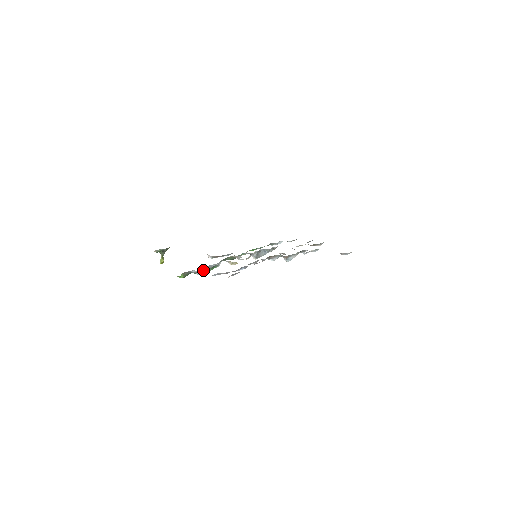
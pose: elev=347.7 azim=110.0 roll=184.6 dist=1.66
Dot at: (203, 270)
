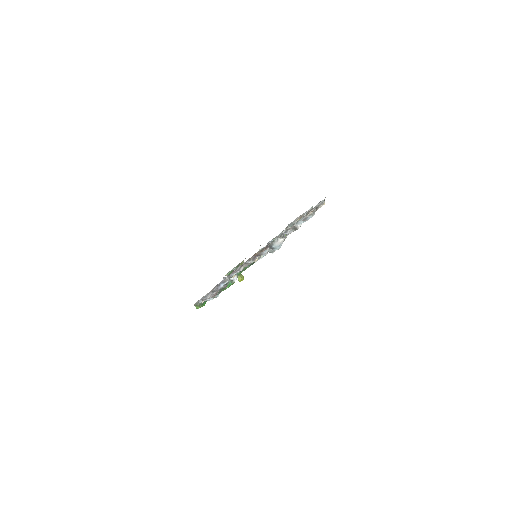
Dot at: occluded
